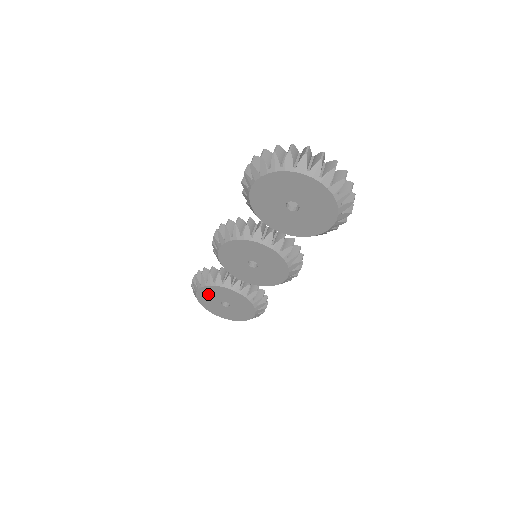
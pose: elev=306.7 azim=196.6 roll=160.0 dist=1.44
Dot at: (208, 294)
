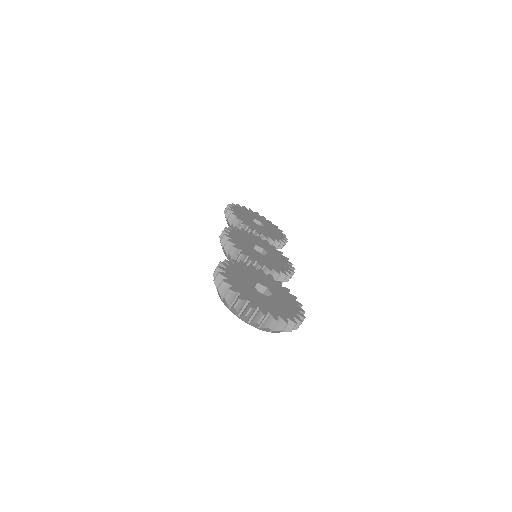
Dot at: occluded
